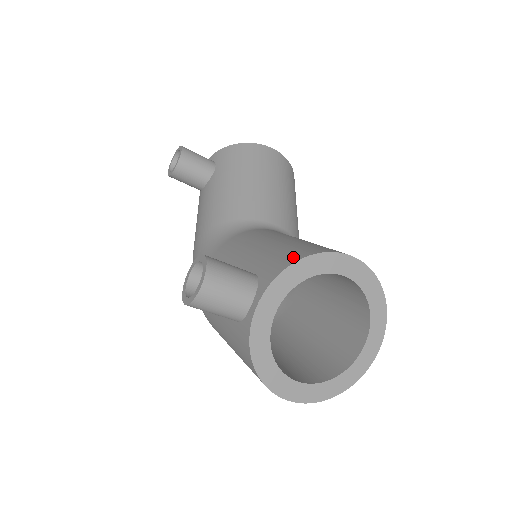
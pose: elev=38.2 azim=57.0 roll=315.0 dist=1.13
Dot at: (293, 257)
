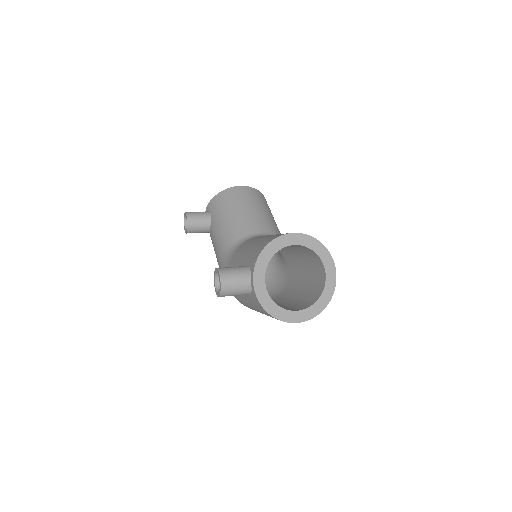
Dot at: (261, 248)
